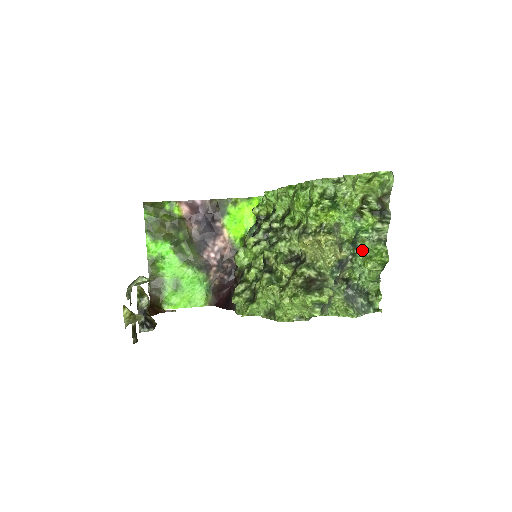
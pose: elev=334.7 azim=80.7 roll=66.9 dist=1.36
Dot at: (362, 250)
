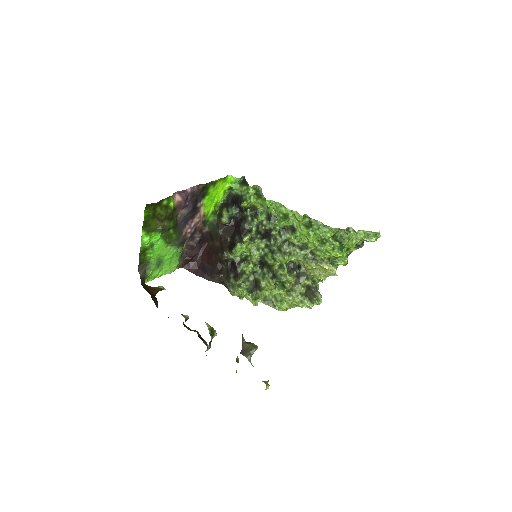
Dot at: occluded
